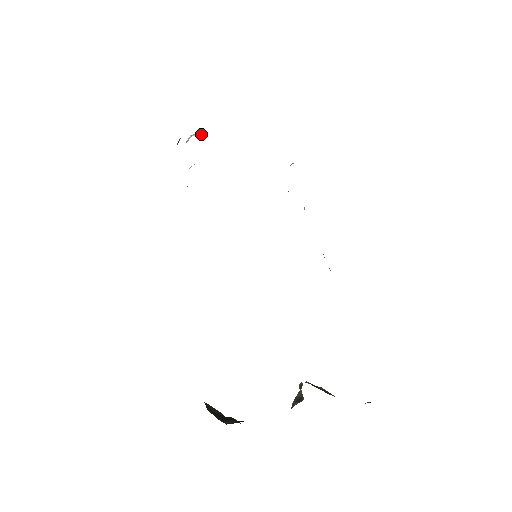
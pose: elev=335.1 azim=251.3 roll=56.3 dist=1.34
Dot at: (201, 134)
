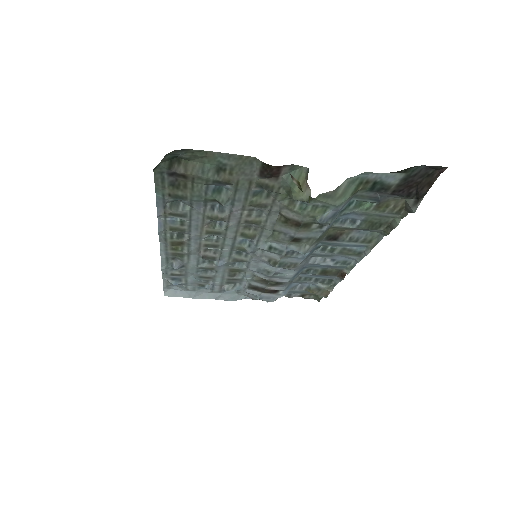
Dot at: occluded
